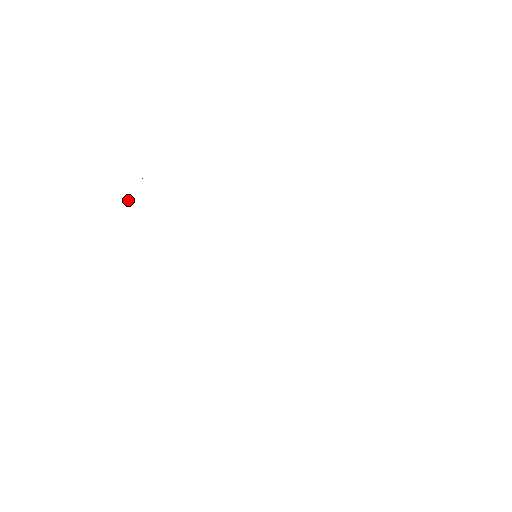
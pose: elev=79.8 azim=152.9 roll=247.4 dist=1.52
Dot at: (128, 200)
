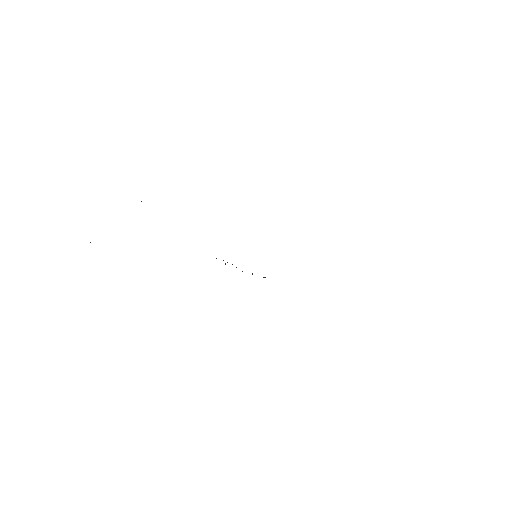
Dot at: occluded
